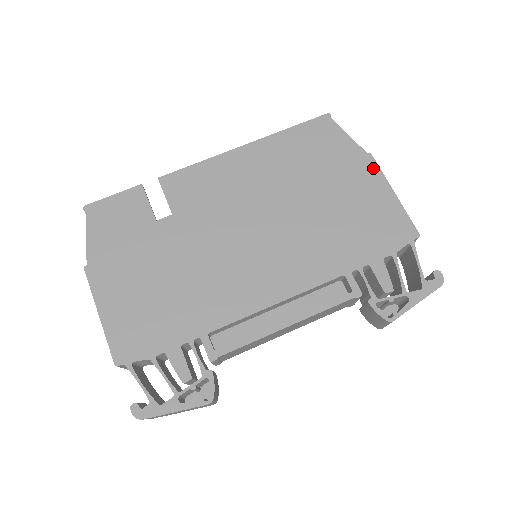
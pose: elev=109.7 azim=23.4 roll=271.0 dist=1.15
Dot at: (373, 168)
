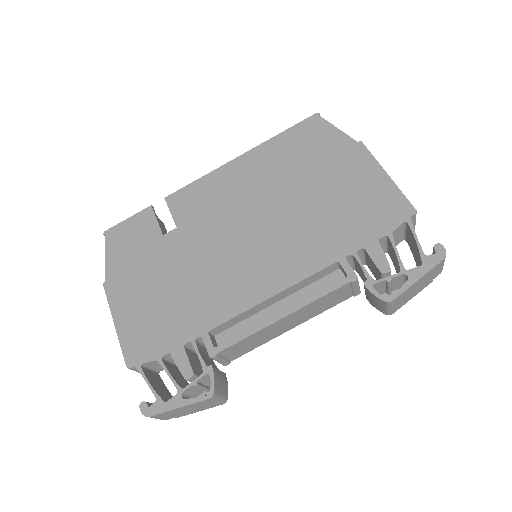
Dot at: (364, 154)
